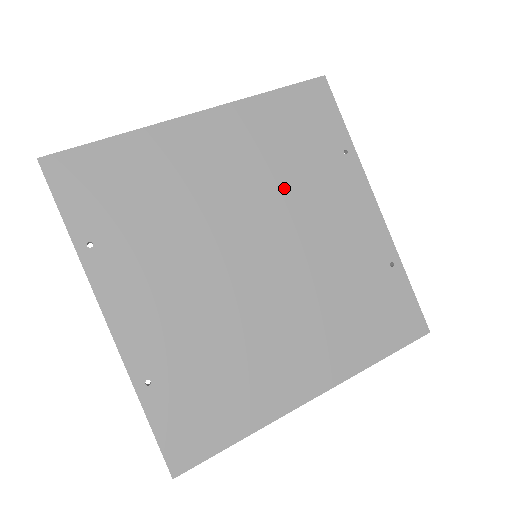
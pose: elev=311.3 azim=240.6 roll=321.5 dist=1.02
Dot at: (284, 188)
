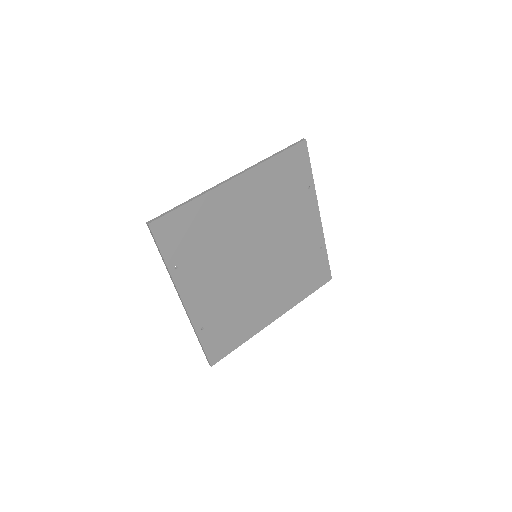
Dot at: (275, 216)
